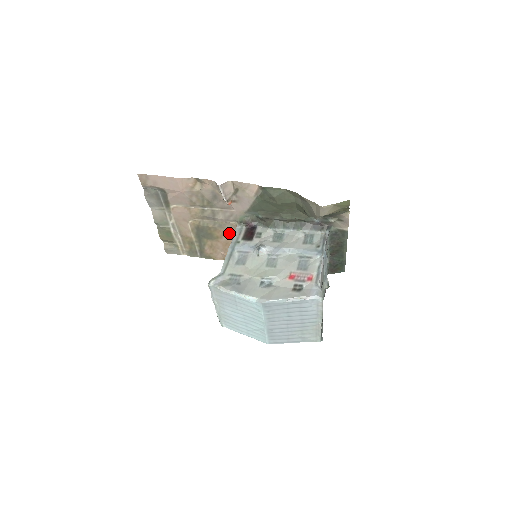
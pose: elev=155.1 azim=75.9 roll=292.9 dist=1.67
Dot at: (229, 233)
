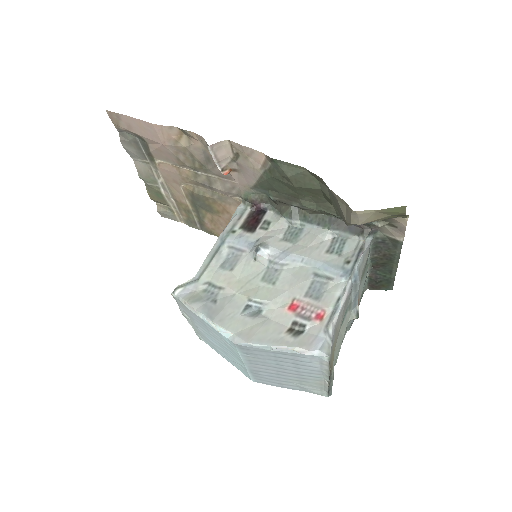
Dot at: (232, 210)
